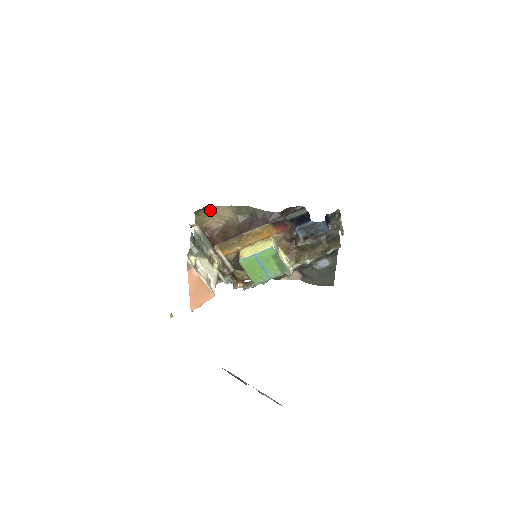
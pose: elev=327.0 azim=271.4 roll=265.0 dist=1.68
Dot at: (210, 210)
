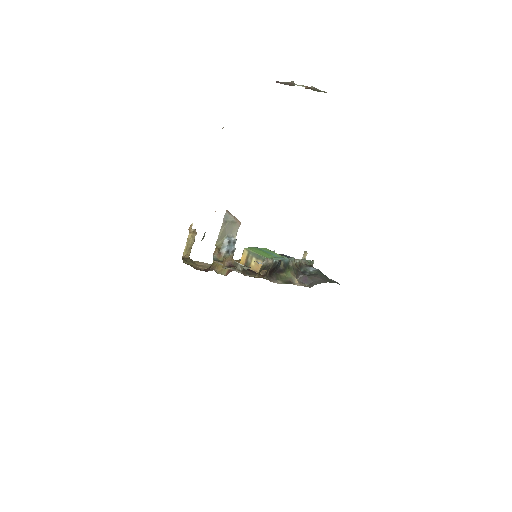
Dot at: (195, 264)
